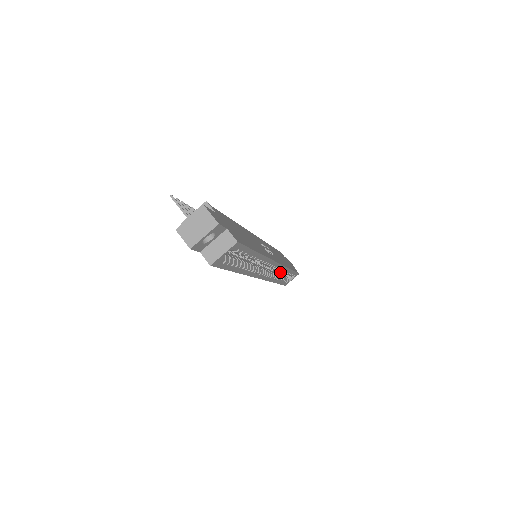
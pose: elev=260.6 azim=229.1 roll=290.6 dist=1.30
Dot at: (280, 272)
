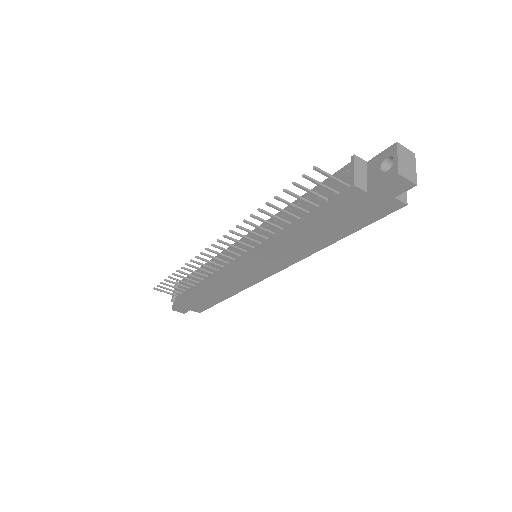
Dot at: occluded
